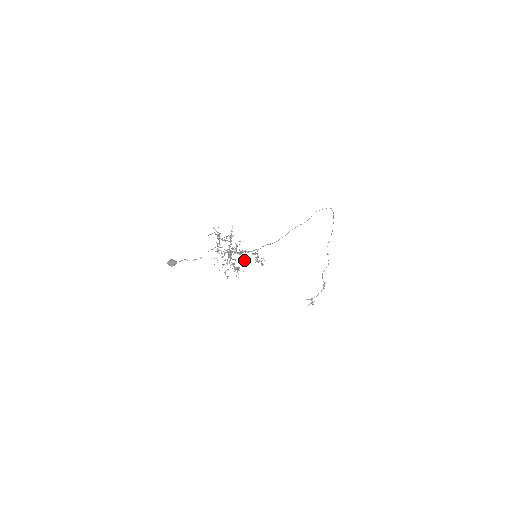
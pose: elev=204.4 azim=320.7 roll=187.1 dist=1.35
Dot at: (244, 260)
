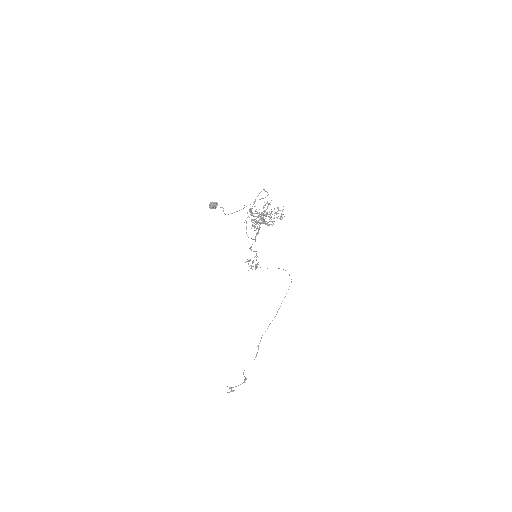
Dot at: (282, 214)
